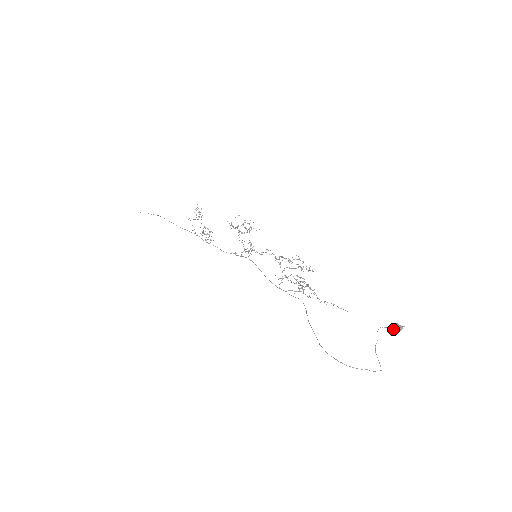
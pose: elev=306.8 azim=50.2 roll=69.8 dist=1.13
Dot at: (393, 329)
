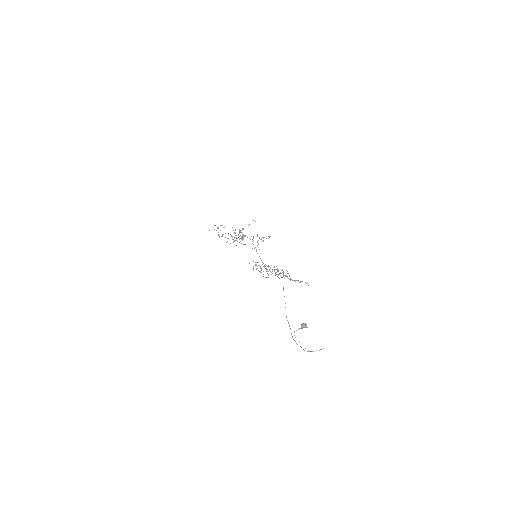
Dot at: occluded
